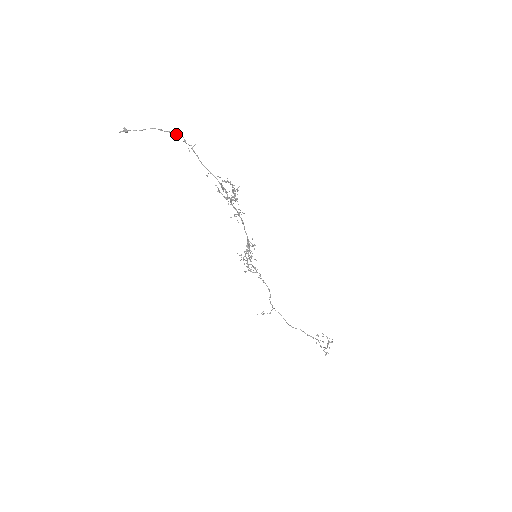
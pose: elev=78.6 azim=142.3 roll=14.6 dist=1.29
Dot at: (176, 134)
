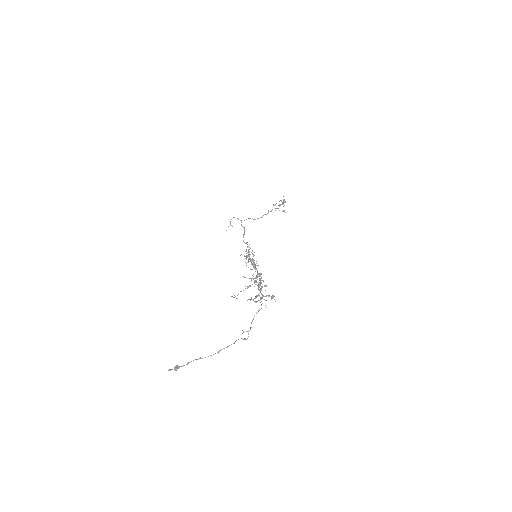
Dot at: (234, 343)
